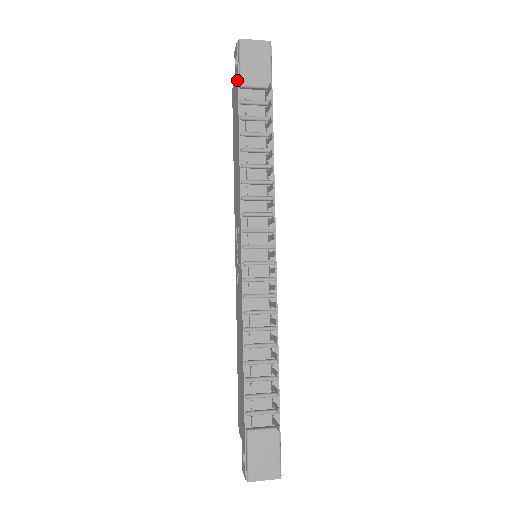
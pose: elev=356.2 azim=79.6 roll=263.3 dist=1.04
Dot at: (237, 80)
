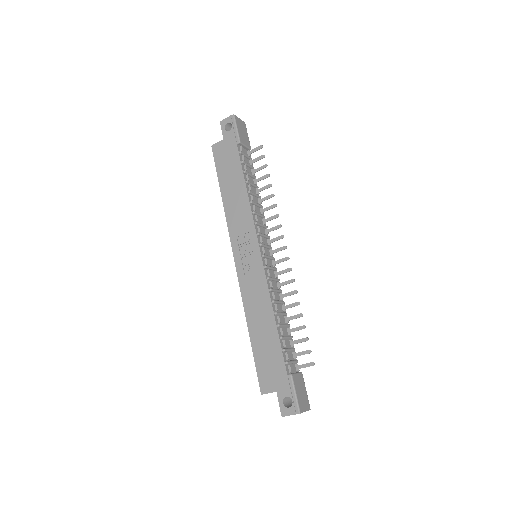
Dot at: (234, 138)
